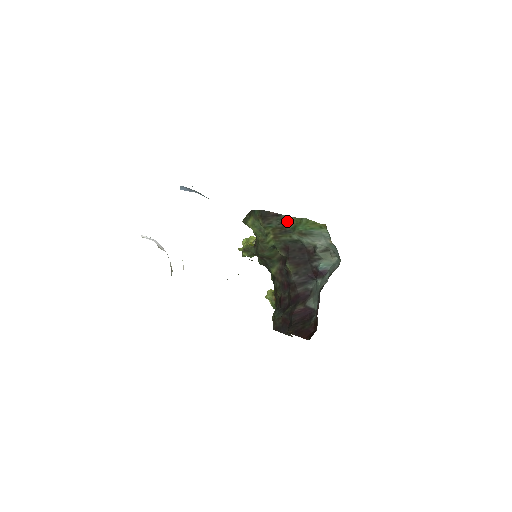
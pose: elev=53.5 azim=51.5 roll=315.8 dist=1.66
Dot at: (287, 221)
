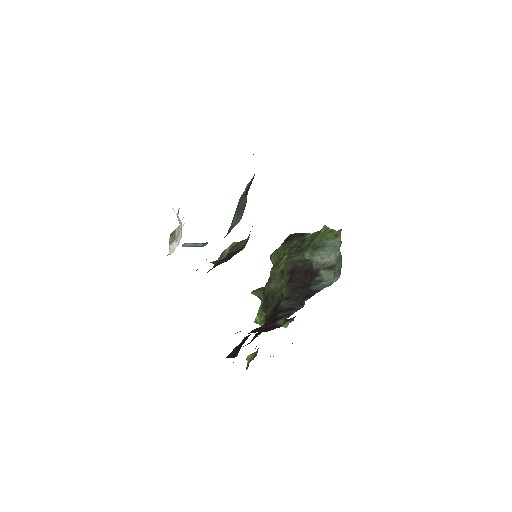
Dot at: (307, 238)
